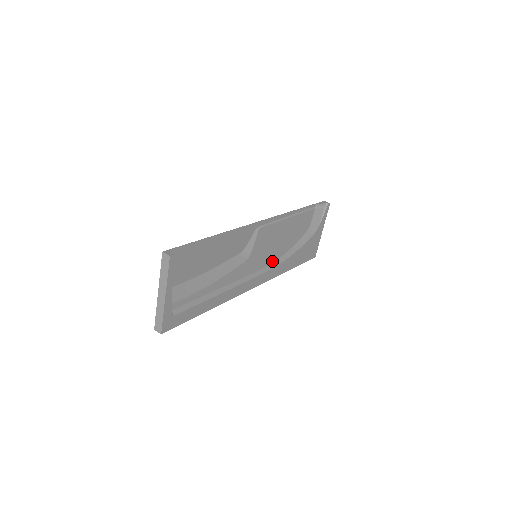
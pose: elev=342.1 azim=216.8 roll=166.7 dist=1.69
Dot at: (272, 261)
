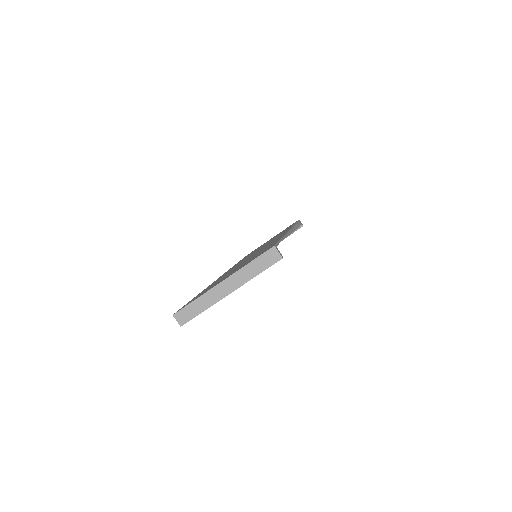
Dot at: occluded
